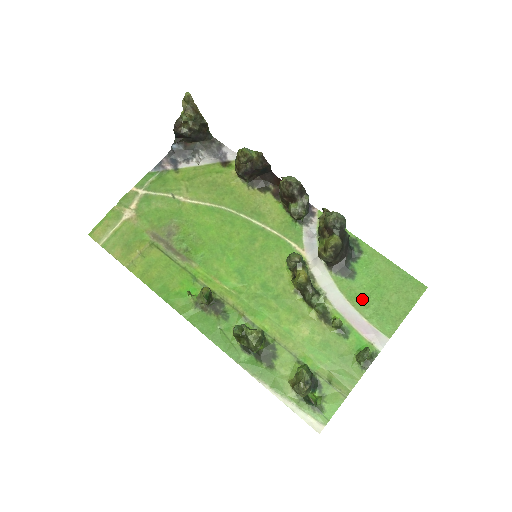
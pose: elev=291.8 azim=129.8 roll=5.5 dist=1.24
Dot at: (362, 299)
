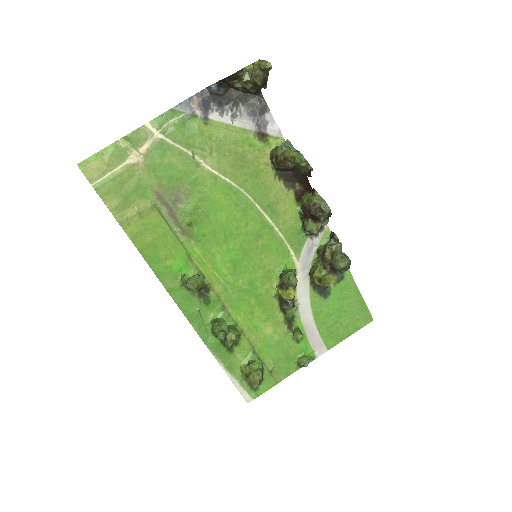
Dot at: (324, 316)
